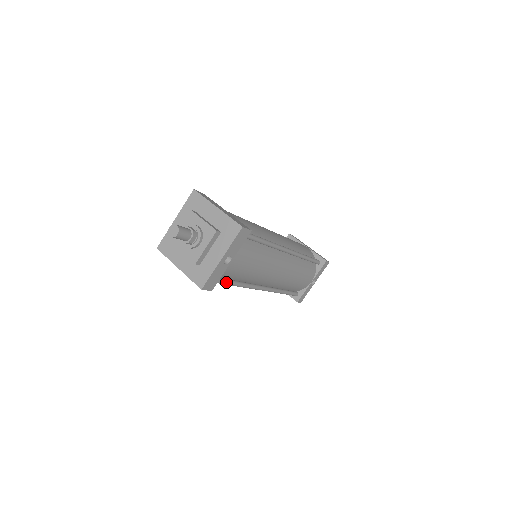
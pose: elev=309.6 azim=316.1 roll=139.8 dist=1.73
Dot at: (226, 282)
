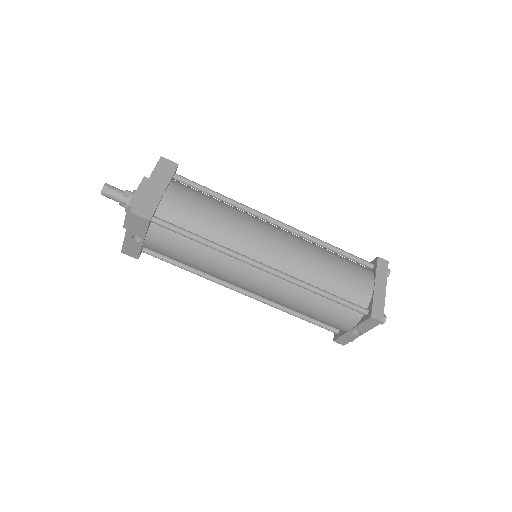
Dot at: (166, 260)
